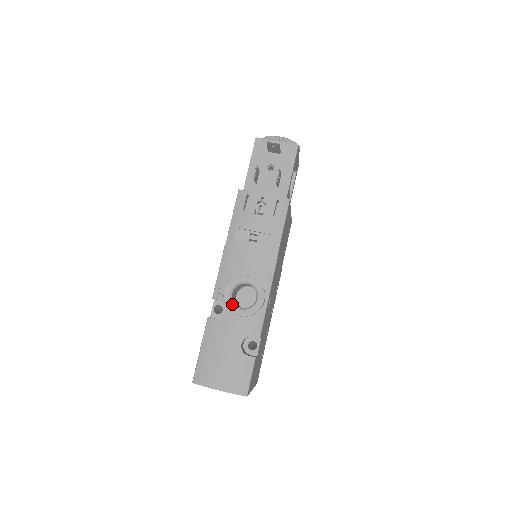
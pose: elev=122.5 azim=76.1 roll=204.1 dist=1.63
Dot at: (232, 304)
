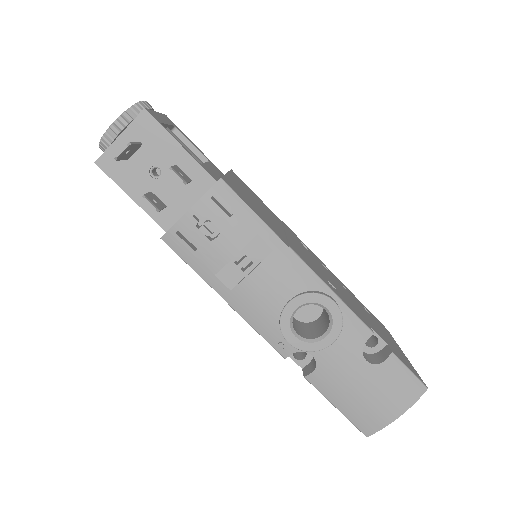
Dot at: (311, 343)
